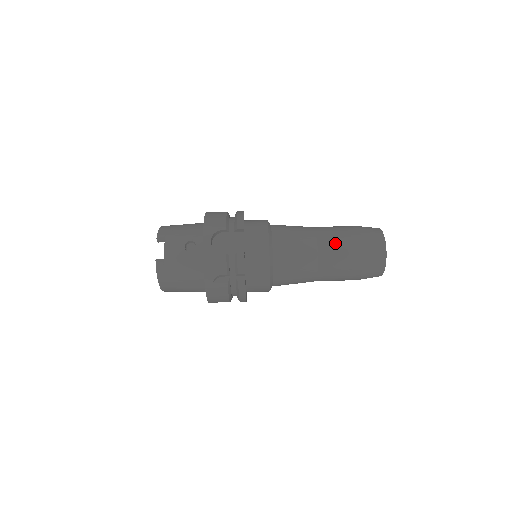
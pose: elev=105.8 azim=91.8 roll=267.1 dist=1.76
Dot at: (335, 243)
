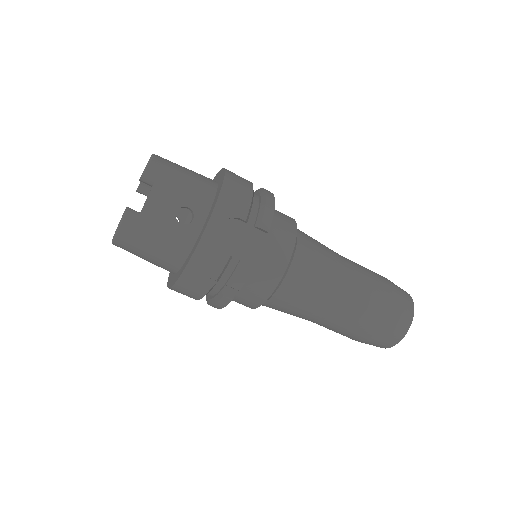
Dot at: (361, 297)
